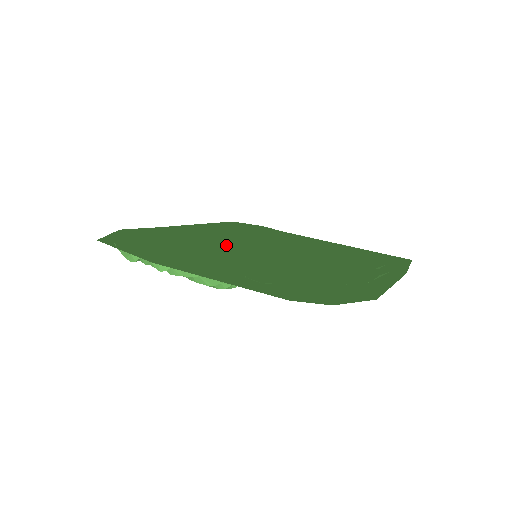
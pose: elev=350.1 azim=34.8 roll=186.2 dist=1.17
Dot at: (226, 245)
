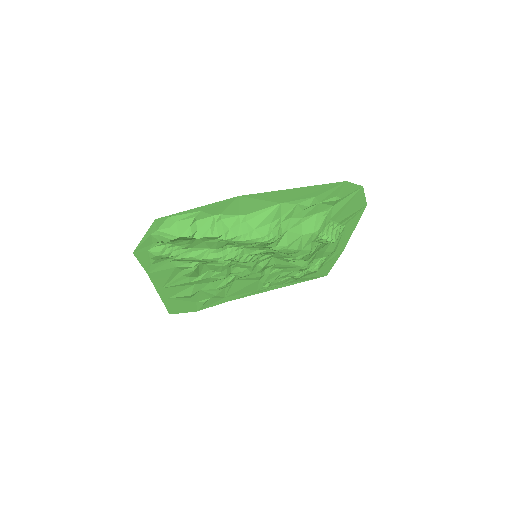
Dot at: (219, 269)
